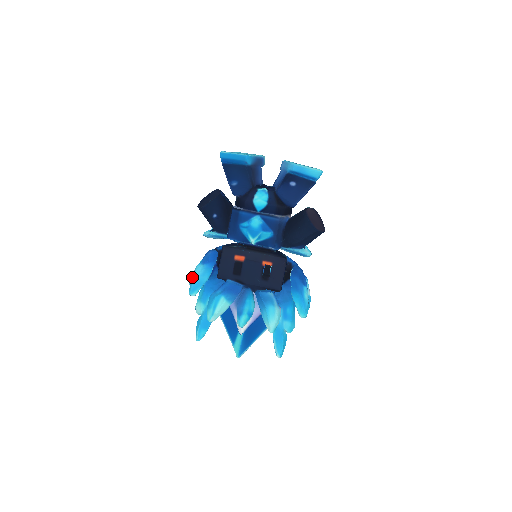
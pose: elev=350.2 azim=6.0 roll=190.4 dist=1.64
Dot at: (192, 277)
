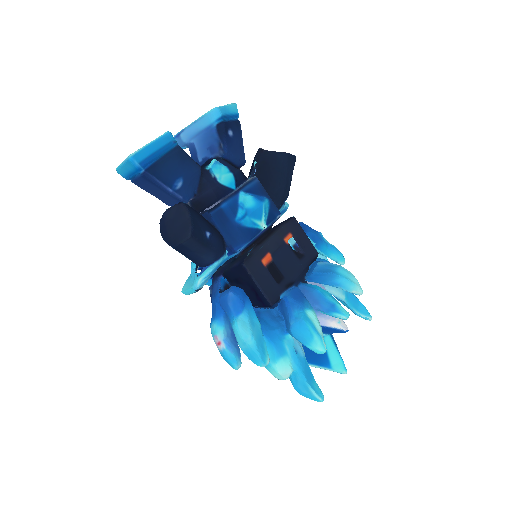
Dot at: (245, 344)
